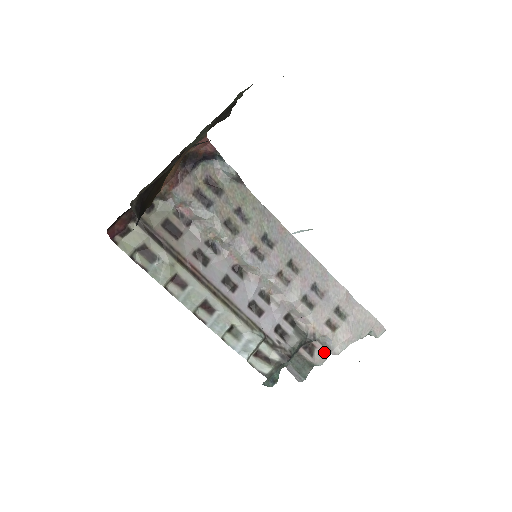
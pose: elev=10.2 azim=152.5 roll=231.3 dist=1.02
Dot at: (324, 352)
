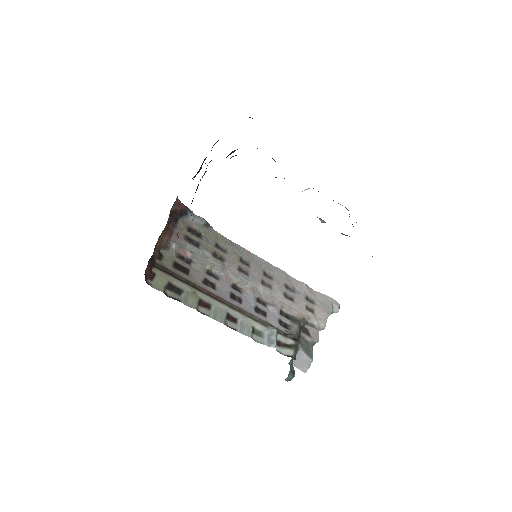
Dot at: (315, 331)
